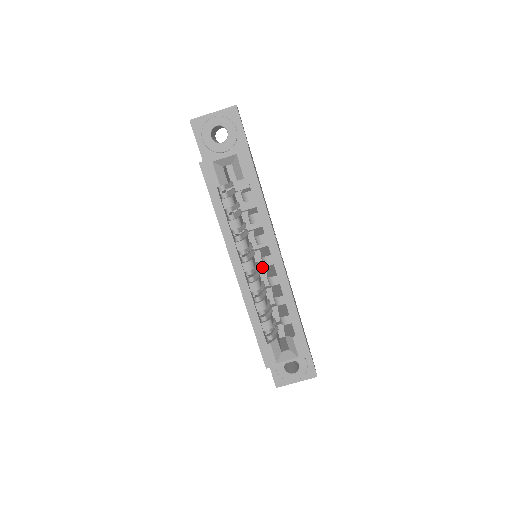
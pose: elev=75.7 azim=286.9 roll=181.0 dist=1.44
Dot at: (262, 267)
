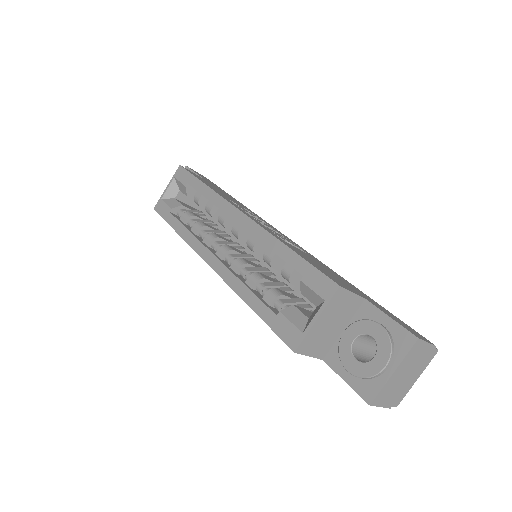
Dot at: occluded
